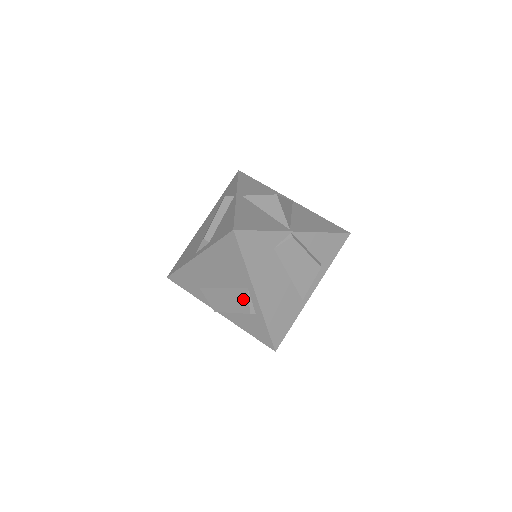
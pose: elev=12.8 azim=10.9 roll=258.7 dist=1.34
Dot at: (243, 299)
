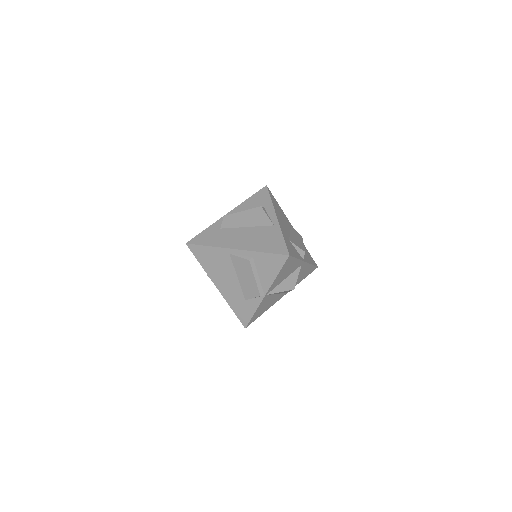
Dot at: (240, 262)
